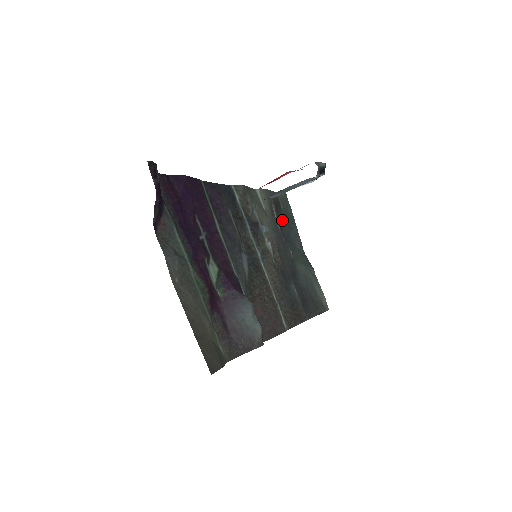
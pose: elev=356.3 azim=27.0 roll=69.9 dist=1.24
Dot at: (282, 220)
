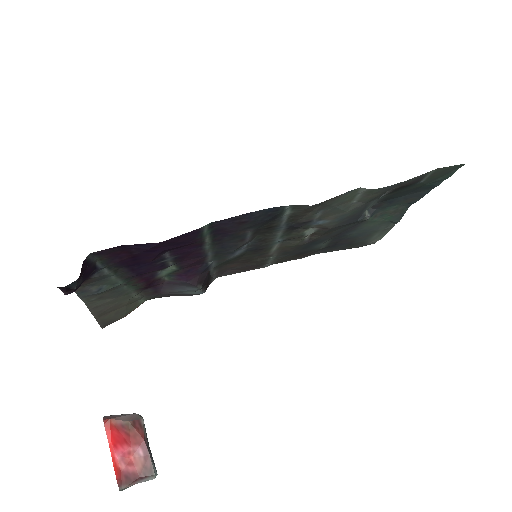
Dot at: (400, 192)
